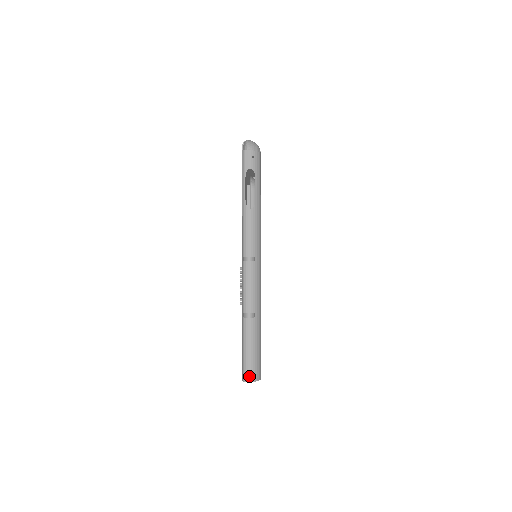
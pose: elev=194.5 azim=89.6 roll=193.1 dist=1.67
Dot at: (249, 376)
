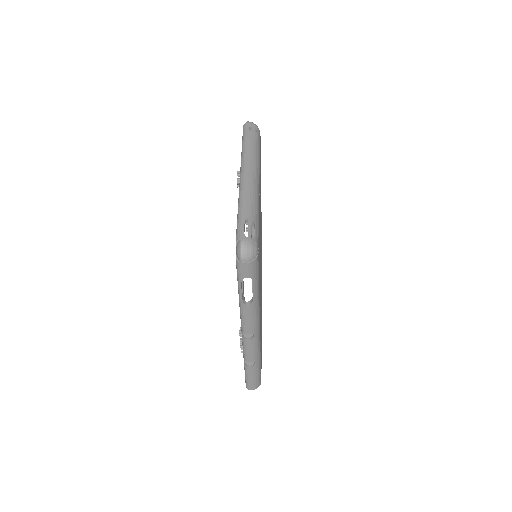
Dot at: (251, 388)
